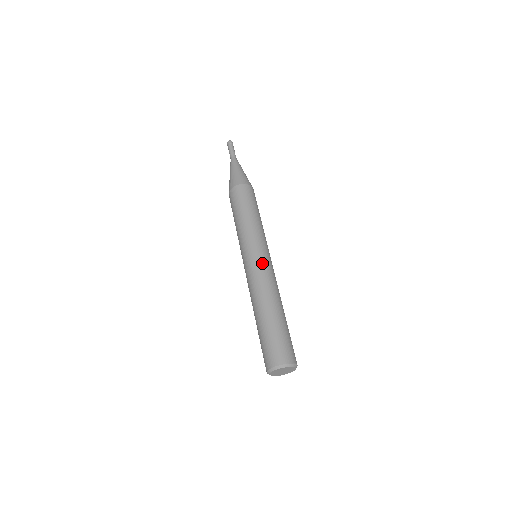
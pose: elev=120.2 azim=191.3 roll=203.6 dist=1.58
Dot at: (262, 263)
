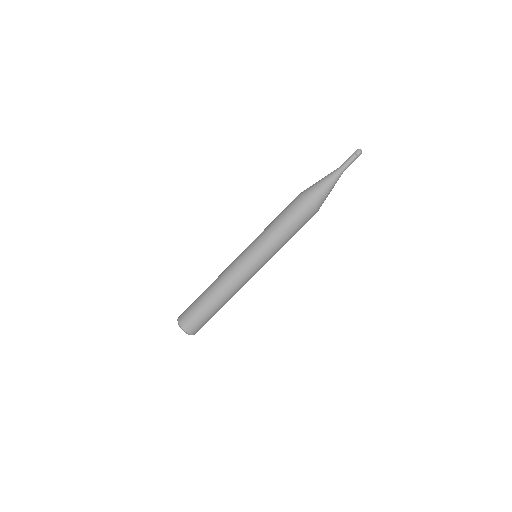
Dot at: (242, 267)
